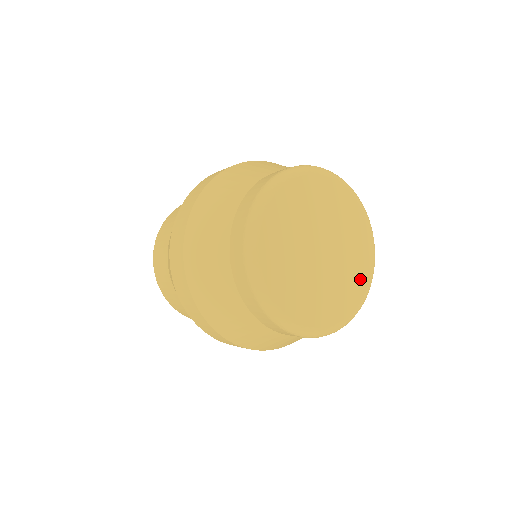
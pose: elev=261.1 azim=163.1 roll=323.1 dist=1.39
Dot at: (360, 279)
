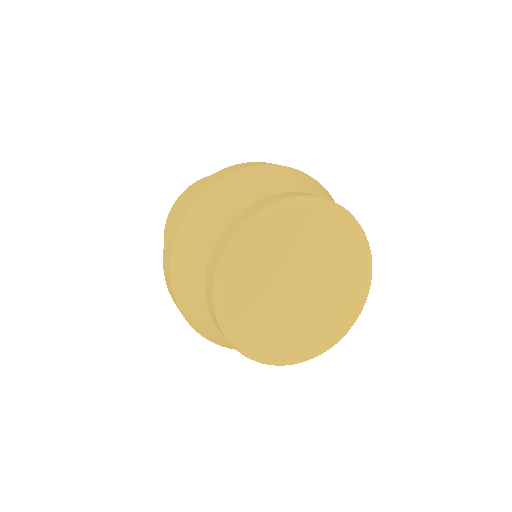
Dot at: (337, 323)
